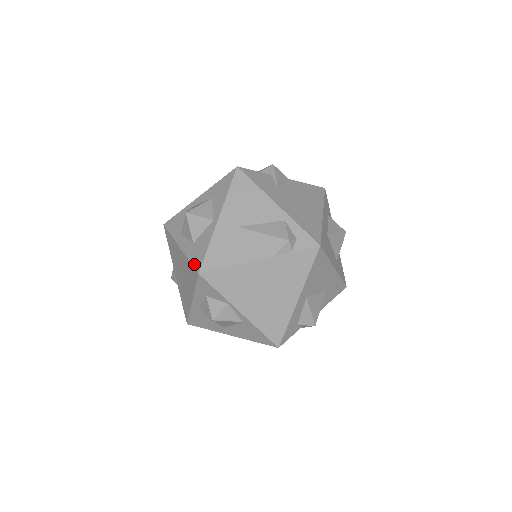
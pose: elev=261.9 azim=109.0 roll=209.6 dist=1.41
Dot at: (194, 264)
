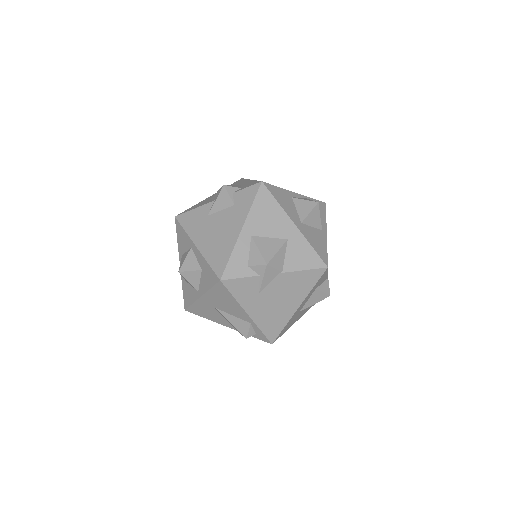
Dot at: (184, 299)
